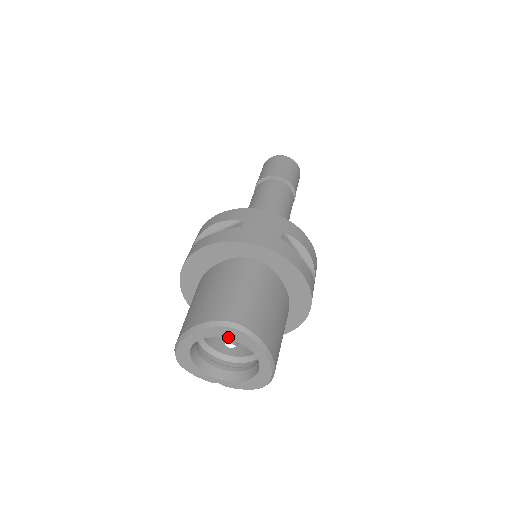
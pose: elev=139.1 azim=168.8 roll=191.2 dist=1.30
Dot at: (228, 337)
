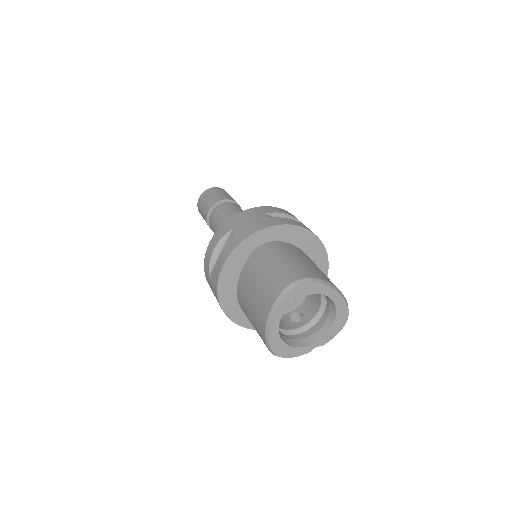
Dot at: (299, 297)
